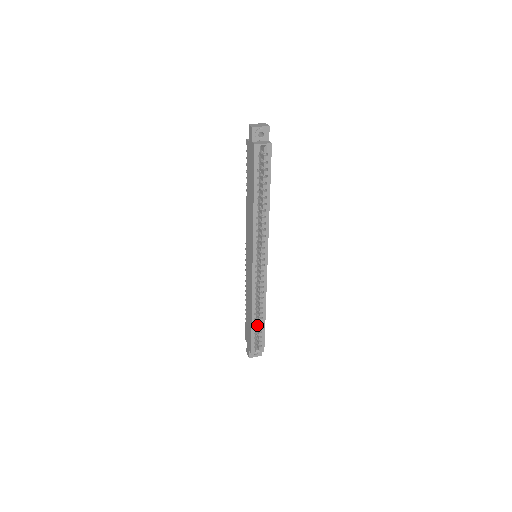
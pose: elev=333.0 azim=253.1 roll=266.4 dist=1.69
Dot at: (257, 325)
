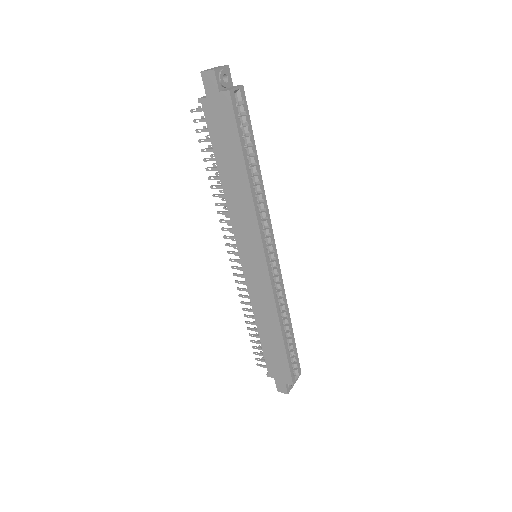
Dot at: occluded
